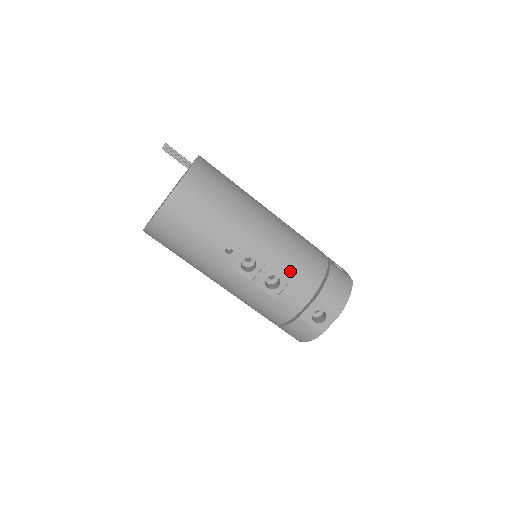
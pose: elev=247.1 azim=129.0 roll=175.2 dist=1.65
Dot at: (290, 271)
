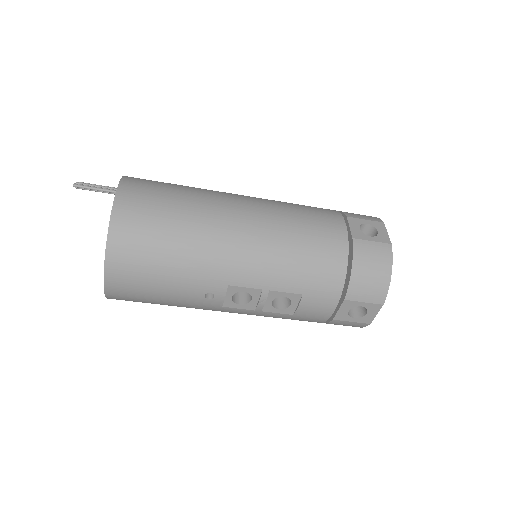
Dot at: (297, 285)
